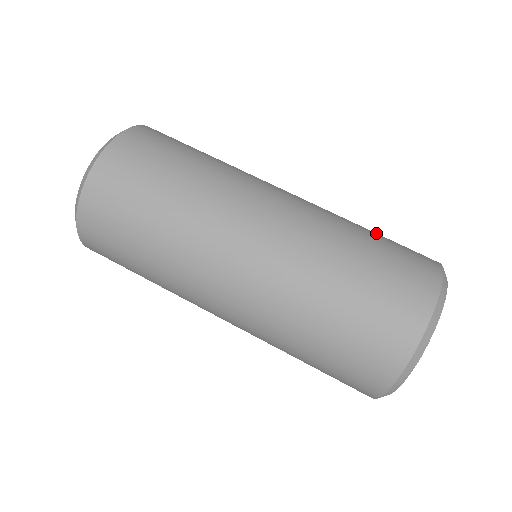
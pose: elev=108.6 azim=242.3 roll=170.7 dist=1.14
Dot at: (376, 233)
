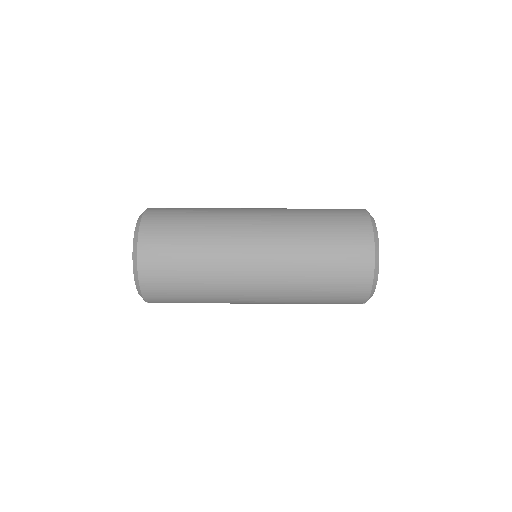
Dot at: occluded
